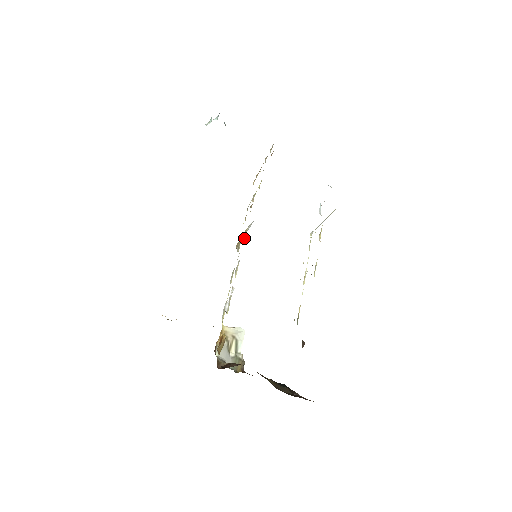
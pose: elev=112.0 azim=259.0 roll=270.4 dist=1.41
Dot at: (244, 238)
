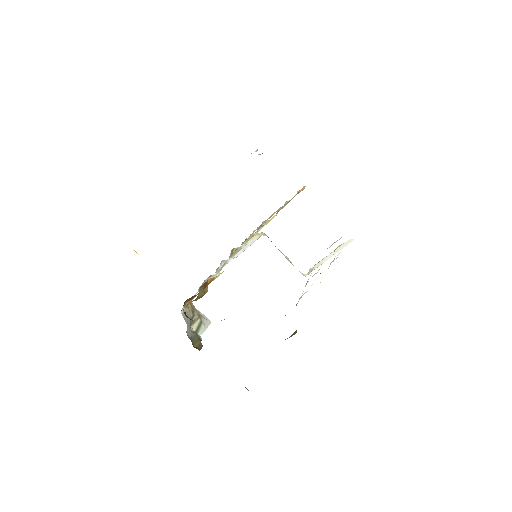
Dot at: (247, 241)
